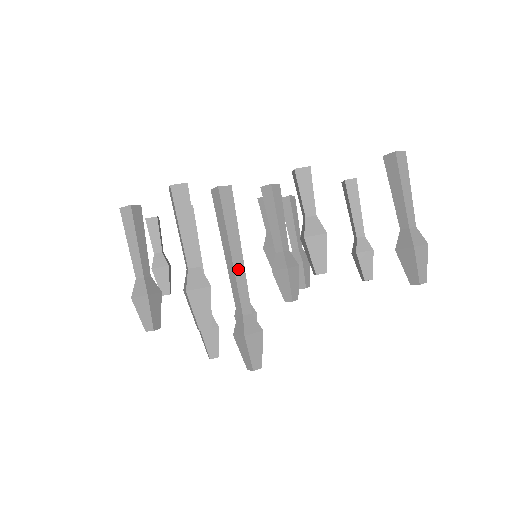
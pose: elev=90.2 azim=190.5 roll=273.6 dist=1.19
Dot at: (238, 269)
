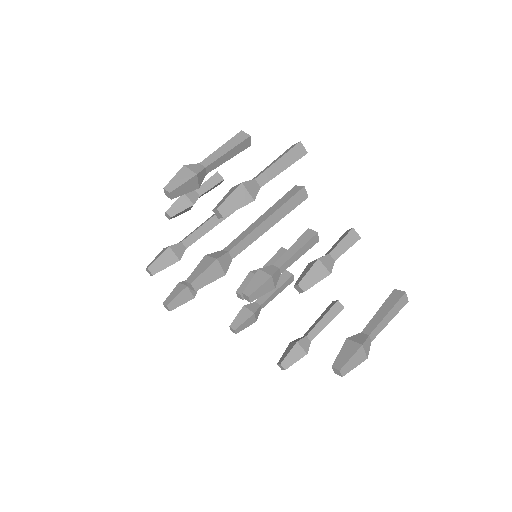
Dot at: (259, 230)
